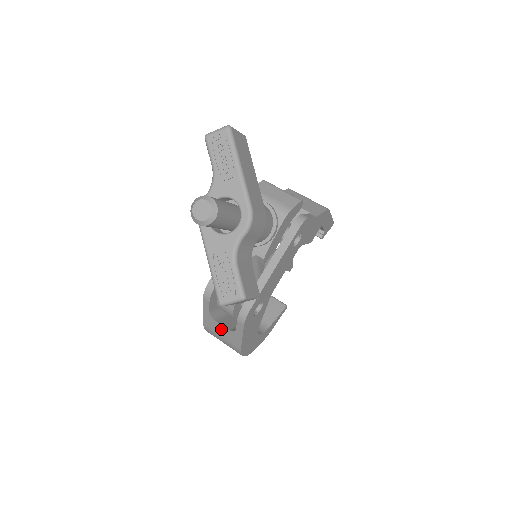
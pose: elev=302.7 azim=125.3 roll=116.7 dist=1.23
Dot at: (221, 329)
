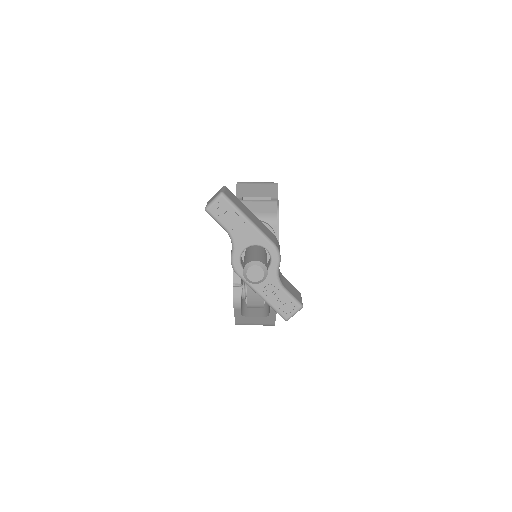
Dot at: (254, 320)
